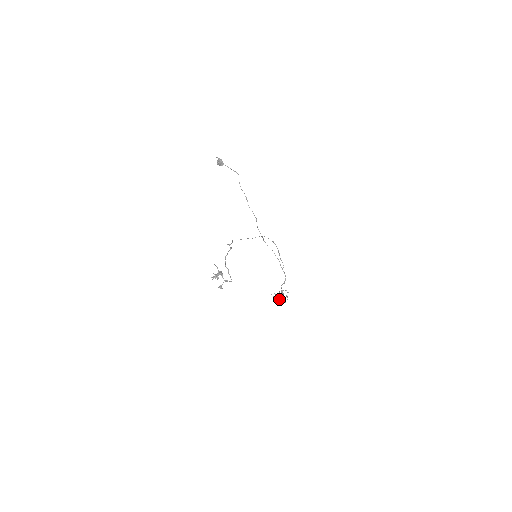
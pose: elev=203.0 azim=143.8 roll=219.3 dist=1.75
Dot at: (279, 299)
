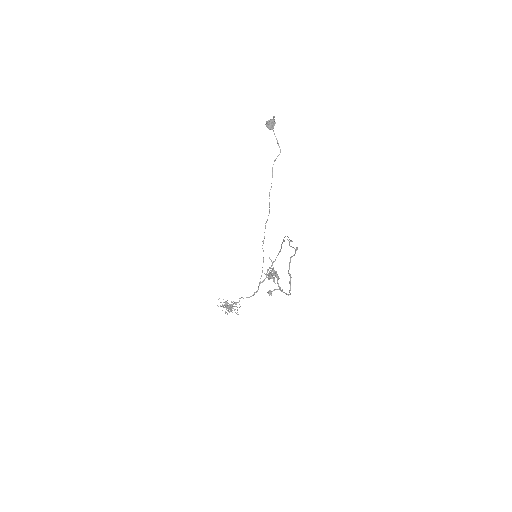
Dot at: occluded
